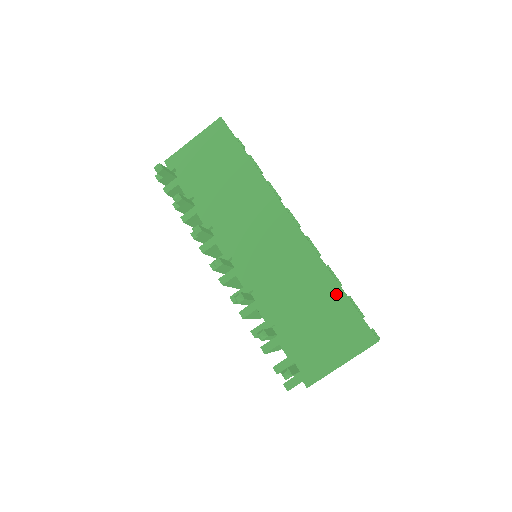
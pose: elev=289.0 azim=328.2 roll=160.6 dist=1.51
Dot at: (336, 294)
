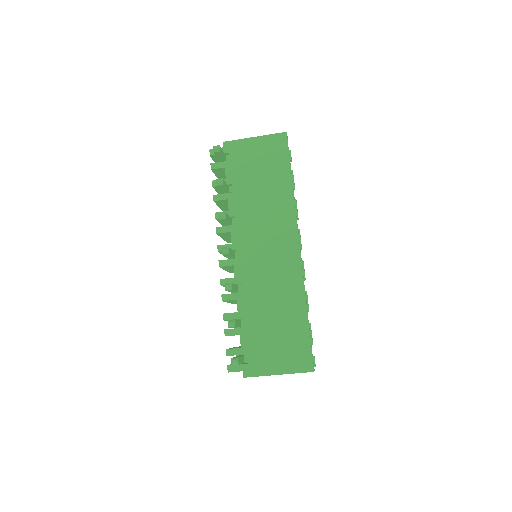
Dot at: (302, 321)
